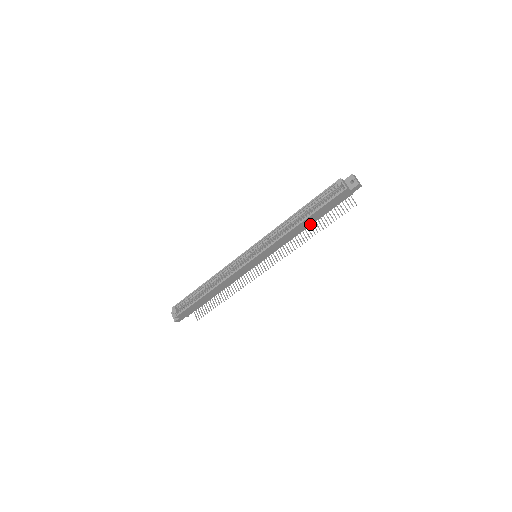
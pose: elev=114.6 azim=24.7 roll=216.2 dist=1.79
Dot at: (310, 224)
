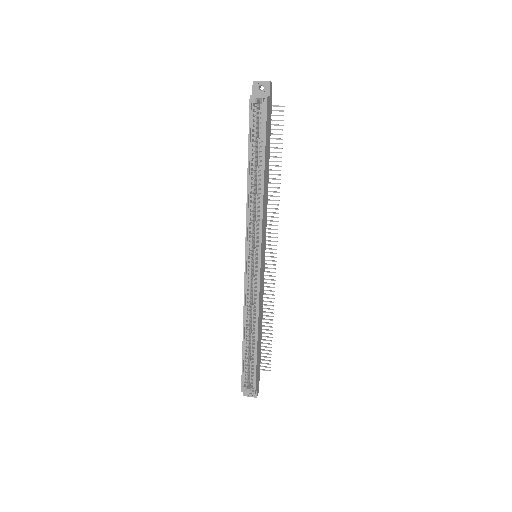
Dot at: (268, 171)
